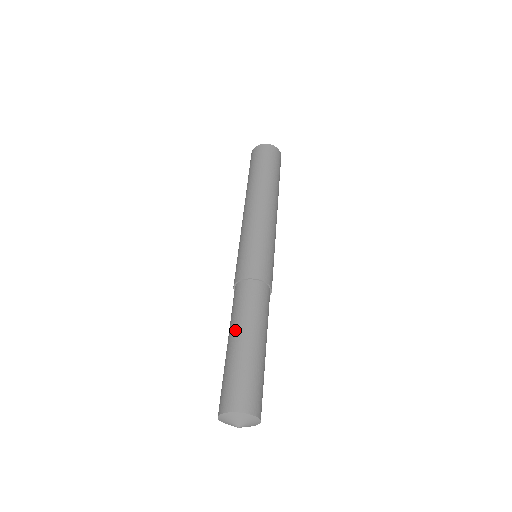
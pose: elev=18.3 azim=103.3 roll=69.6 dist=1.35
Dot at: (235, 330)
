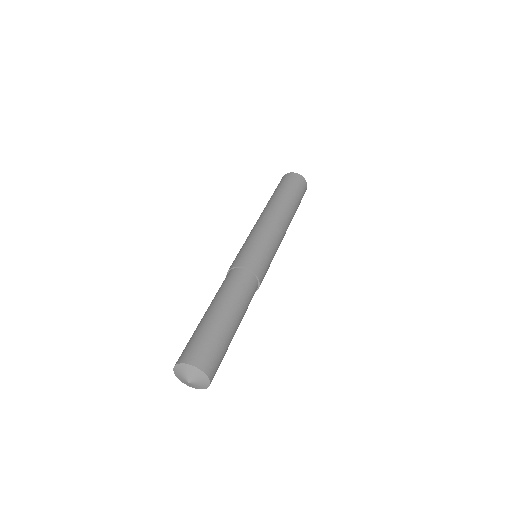
Dot at: (209, 306)
